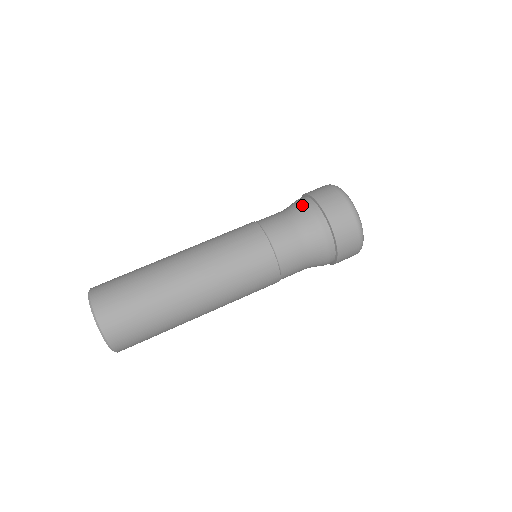
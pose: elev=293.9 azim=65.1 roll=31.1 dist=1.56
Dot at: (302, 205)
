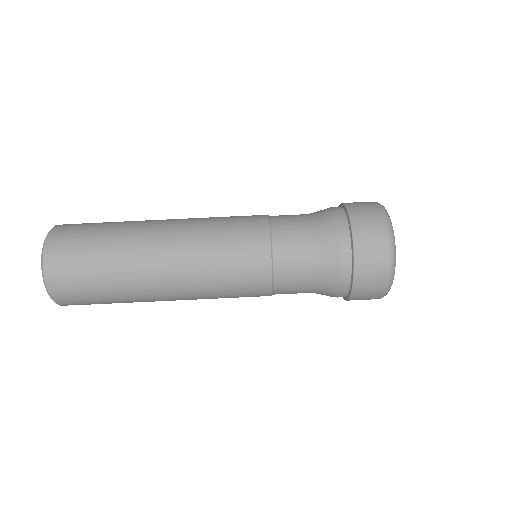
Dot at: (336, 270)
